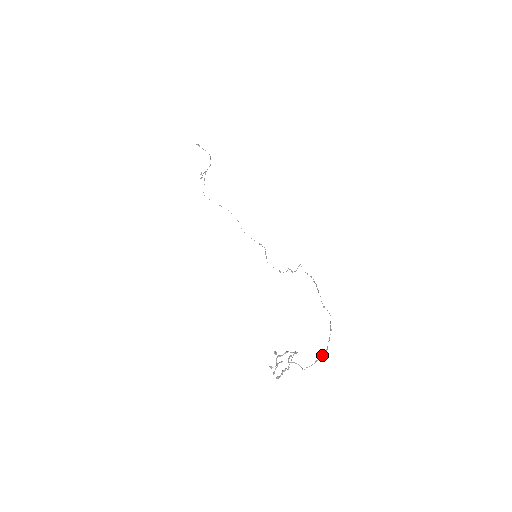
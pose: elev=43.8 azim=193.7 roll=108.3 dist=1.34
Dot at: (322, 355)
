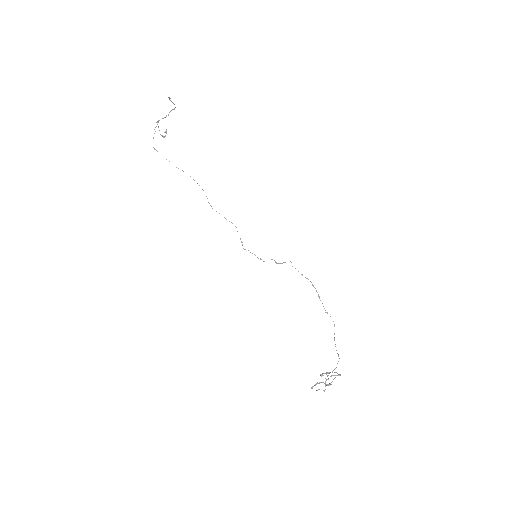
Dot at: (338, 361)
